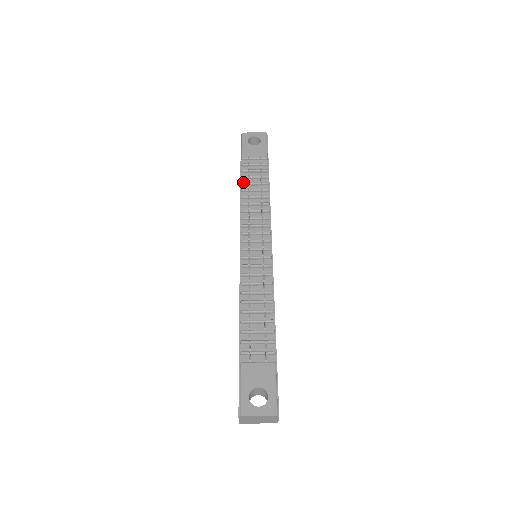
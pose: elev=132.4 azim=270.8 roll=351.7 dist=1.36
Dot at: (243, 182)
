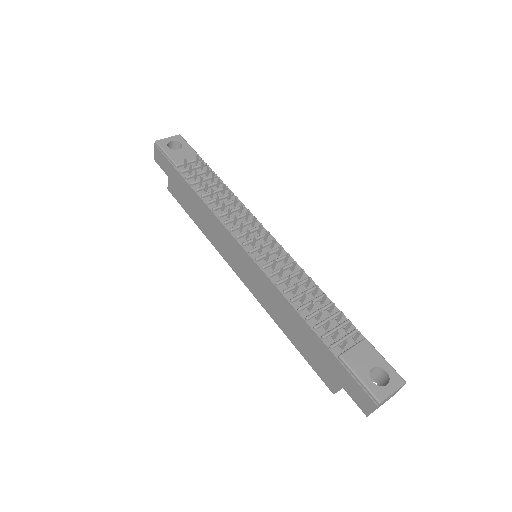
Dot at: (197, 188)
